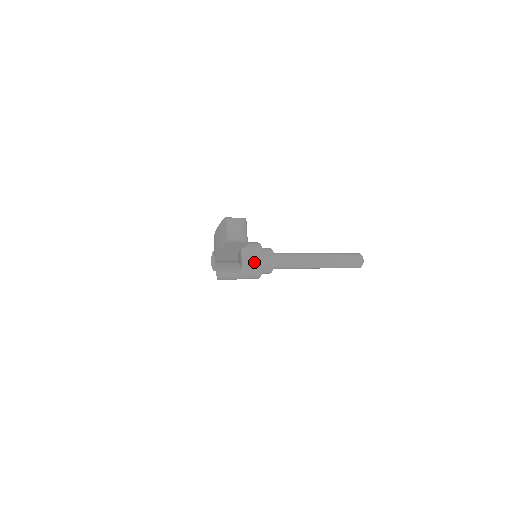
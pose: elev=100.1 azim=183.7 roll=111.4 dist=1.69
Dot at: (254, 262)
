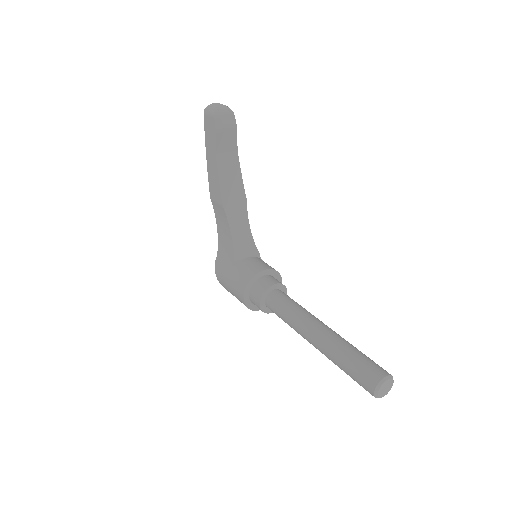
Dot at: (252, 266)
